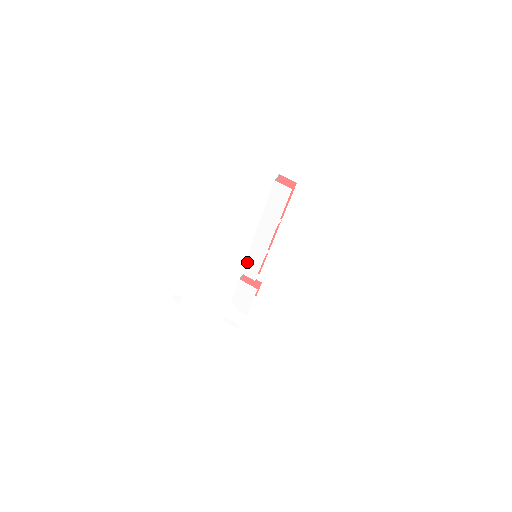
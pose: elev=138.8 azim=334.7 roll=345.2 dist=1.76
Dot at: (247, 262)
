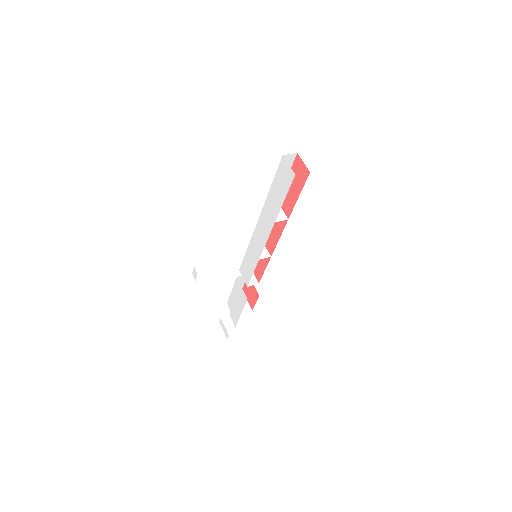
Dot at: (245, 259)
